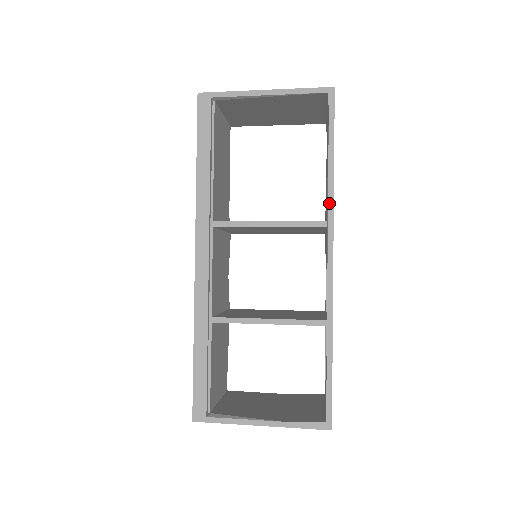
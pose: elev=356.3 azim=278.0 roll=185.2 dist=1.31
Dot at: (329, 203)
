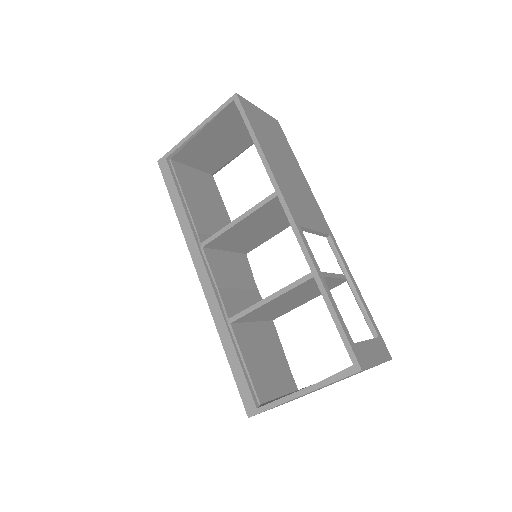
Dot at: (269, 176)
